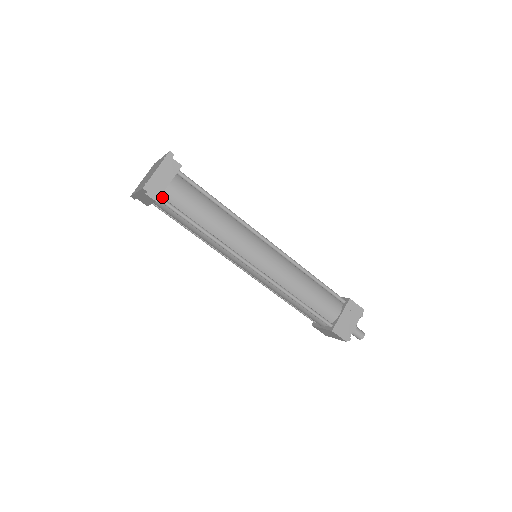
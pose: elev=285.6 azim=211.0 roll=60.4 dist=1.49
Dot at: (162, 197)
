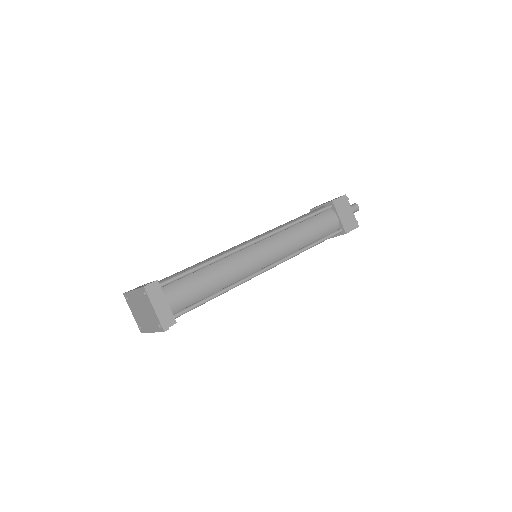
Dot at: (173, 314)
